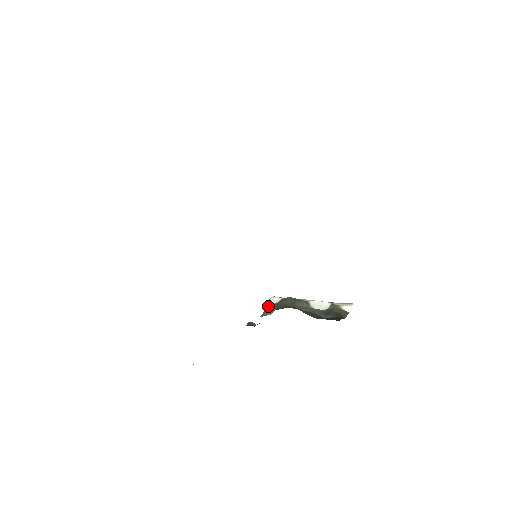
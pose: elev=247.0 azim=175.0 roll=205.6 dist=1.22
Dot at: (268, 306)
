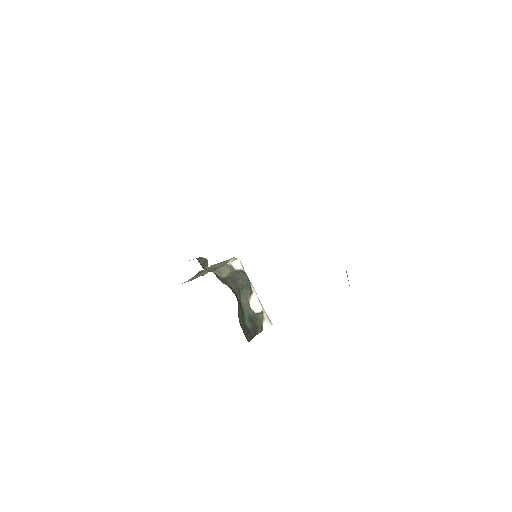
Dot at: (228, 266)
